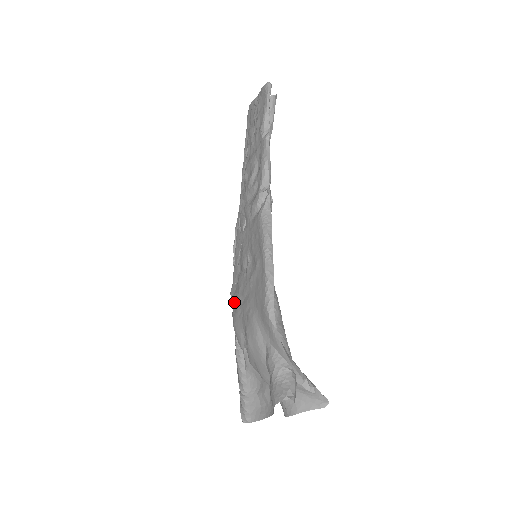
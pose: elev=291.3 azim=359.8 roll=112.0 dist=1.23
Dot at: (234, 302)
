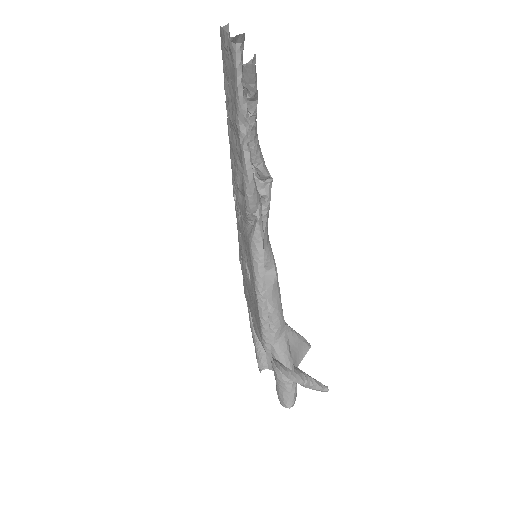
Dot at: occluded
